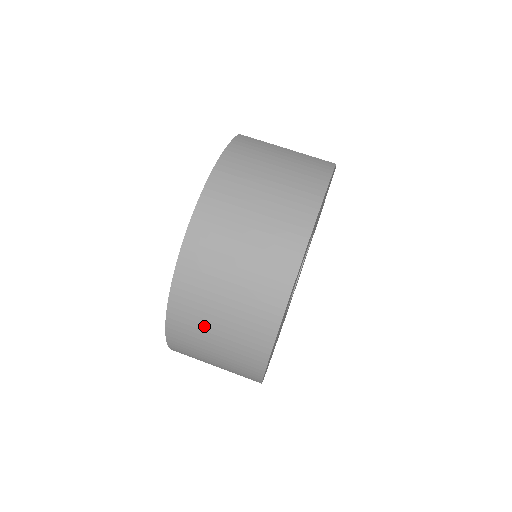
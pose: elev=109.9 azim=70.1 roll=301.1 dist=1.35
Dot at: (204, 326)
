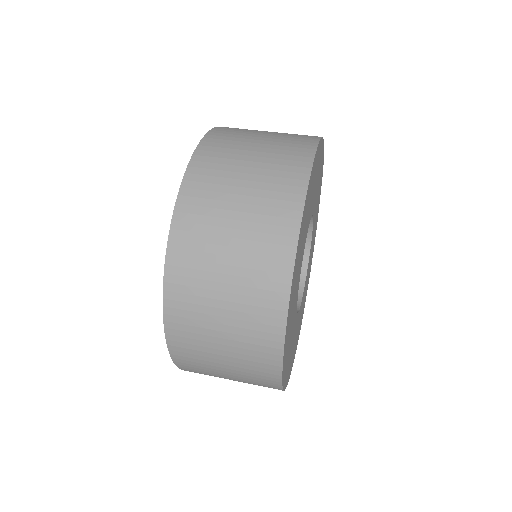
Dot at: (228, 180)
